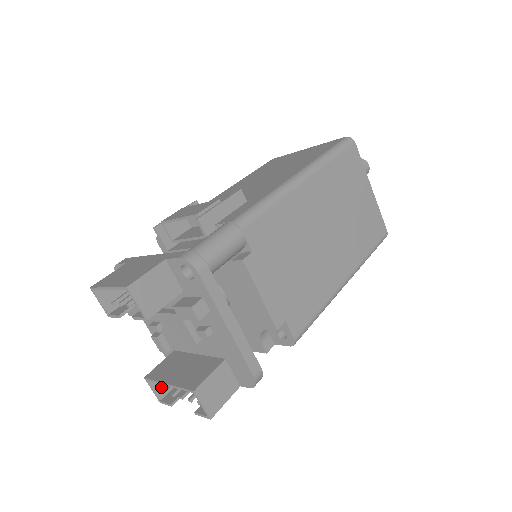
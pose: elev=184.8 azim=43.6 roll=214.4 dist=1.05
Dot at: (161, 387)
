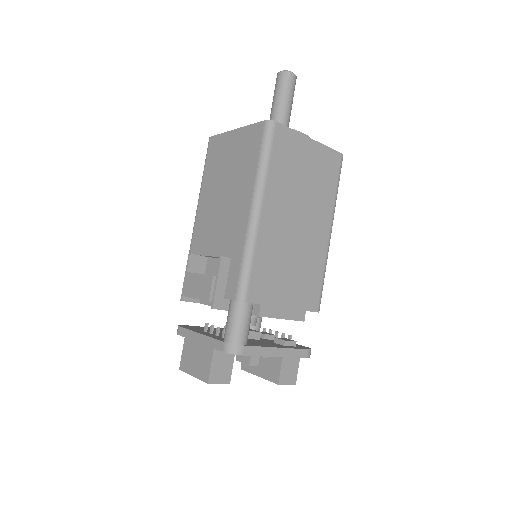
Dot at: occluded
